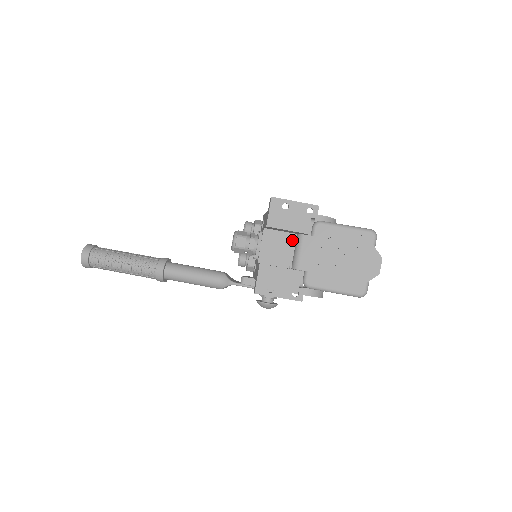
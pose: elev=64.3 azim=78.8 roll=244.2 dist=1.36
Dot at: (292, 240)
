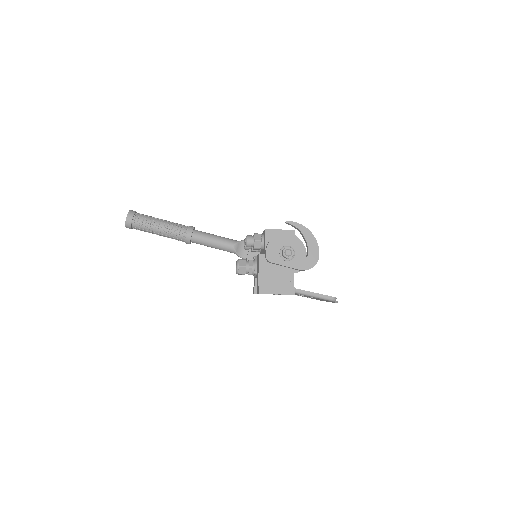
Dot at: occluded
